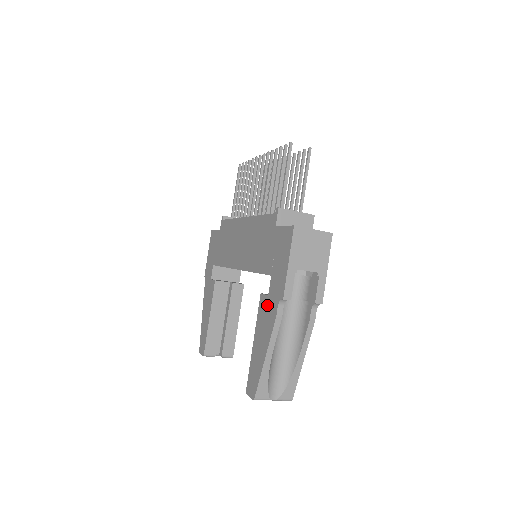
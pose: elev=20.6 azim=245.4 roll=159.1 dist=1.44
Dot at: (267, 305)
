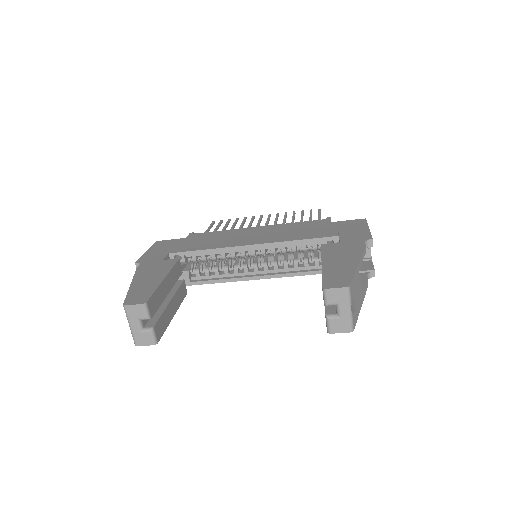
Dot at: (342, 245)
